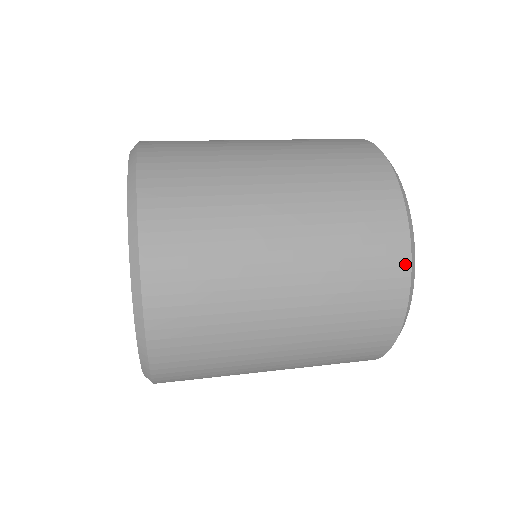
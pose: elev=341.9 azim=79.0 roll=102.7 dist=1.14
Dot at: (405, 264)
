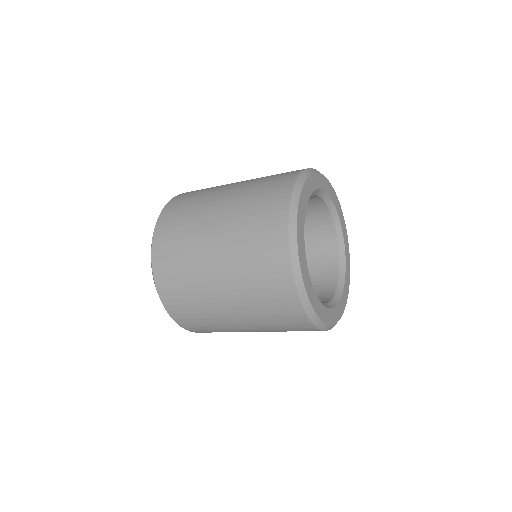
Dot at: (285, 210)
